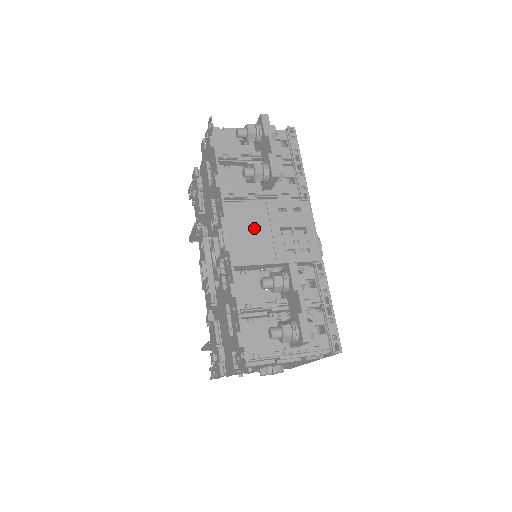
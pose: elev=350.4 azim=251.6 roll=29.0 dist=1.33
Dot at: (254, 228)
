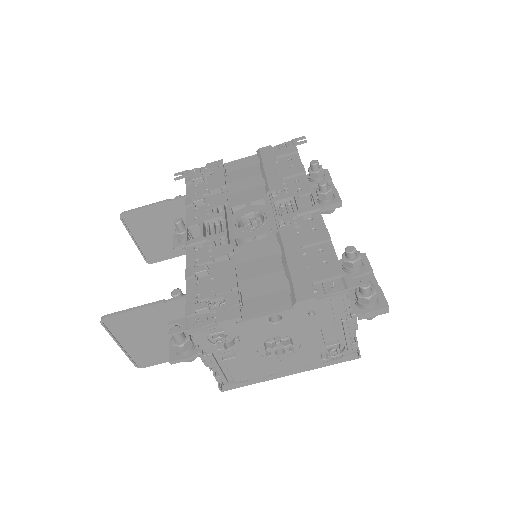
Dot at: occluded
